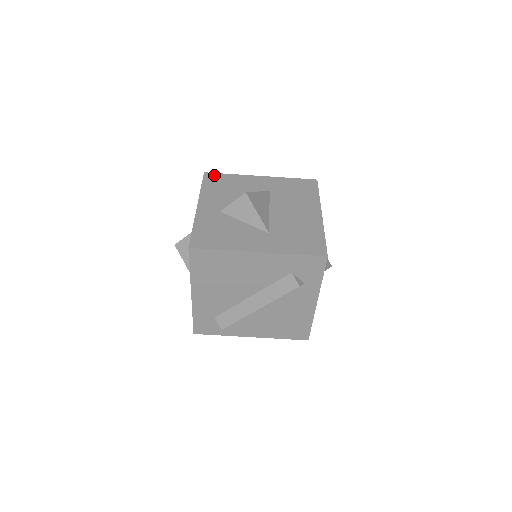
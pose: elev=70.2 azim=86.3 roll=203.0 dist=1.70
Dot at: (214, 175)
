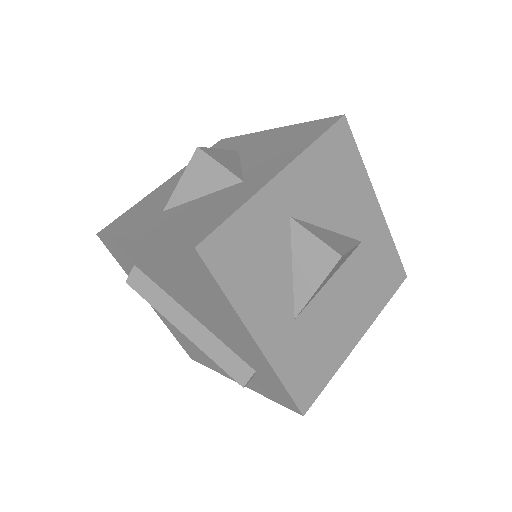
Dot at: (348, 136)
